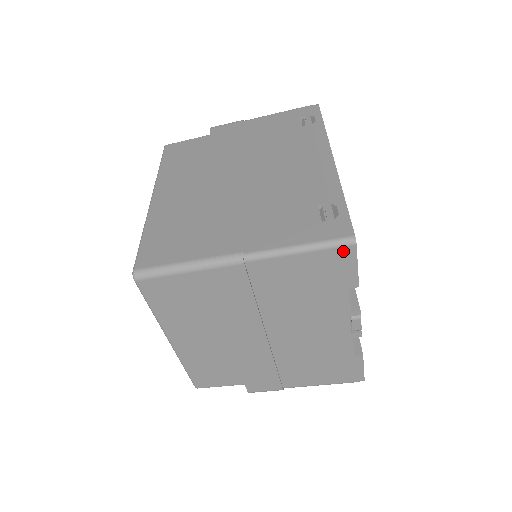
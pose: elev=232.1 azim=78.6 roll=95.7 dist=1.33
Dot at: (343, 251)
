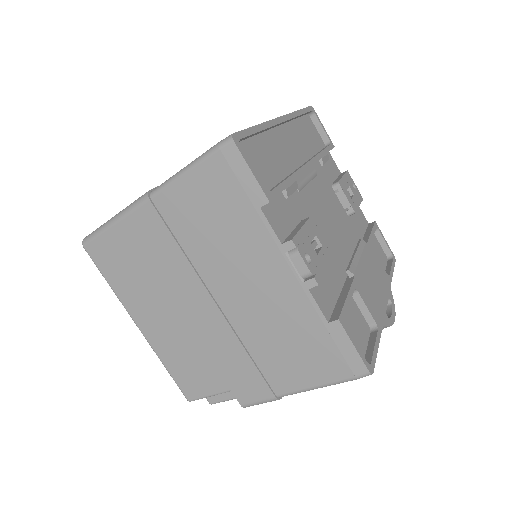
Dot at: (225, 154)
